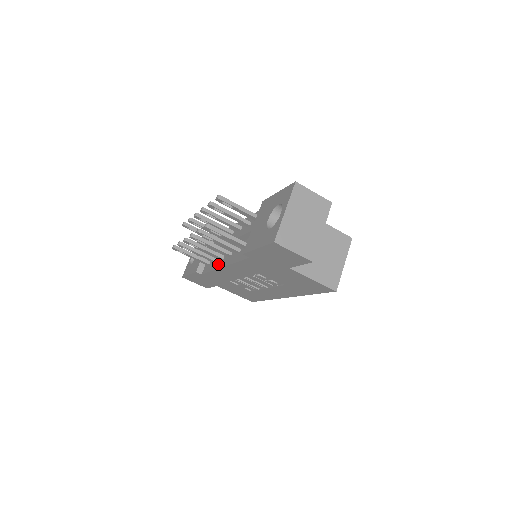
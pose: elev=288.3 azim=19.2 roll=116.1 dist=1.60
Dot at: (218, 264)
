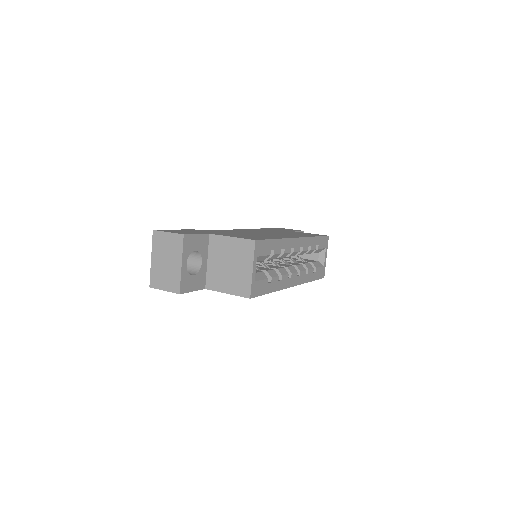
Dot at: occluded
